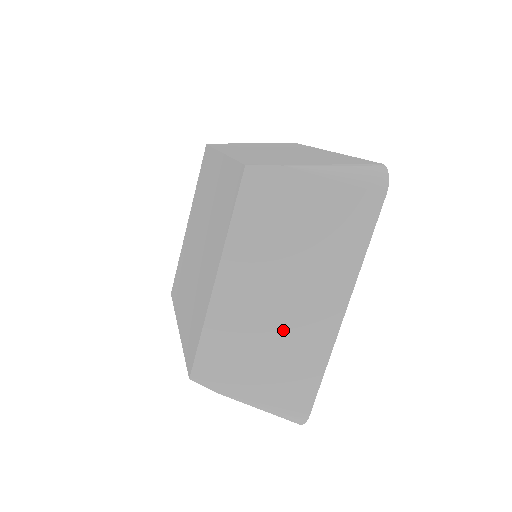
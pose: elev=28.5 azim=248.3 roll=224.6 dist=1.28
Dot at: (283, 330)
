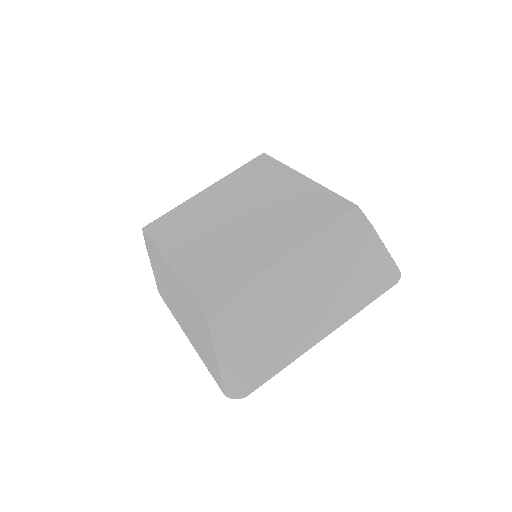
Dot at: (287, 322)
